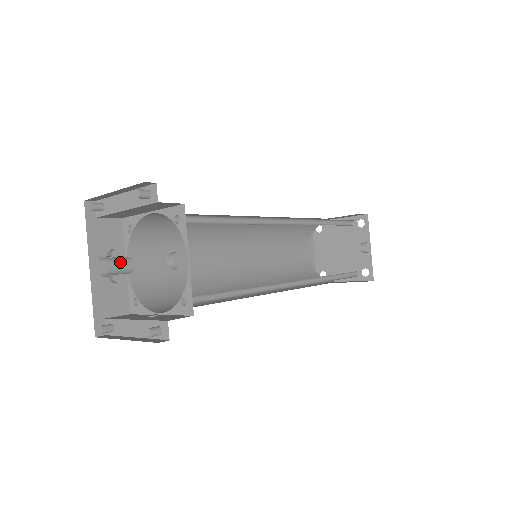
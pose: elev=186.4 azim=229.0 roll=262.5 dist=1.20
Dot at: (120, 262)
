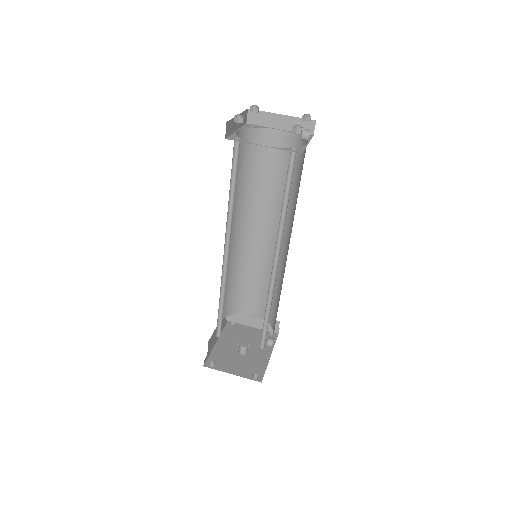
Dot at: occluded
